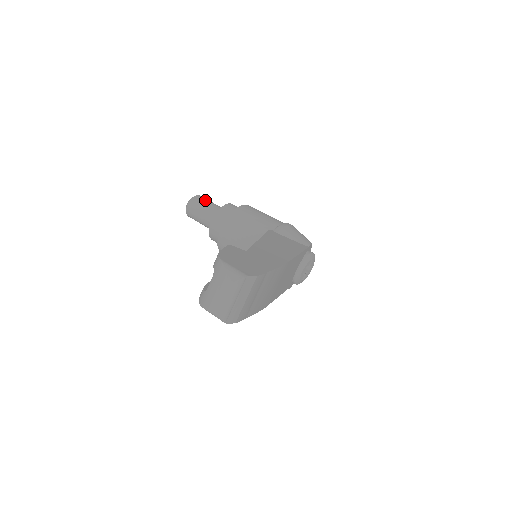
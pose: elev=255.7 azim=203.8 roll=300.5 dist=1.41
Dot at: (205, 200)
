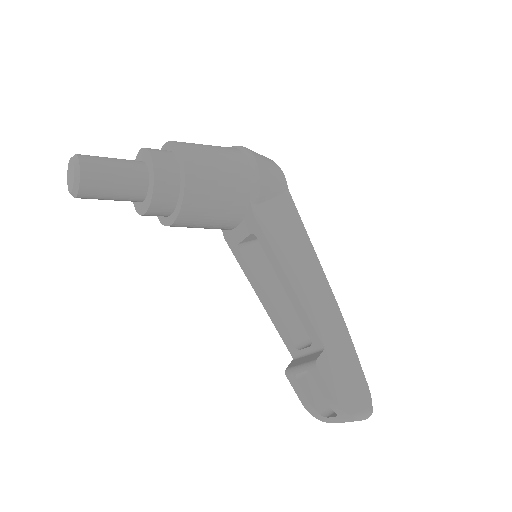
Dot at: (103, 174)
